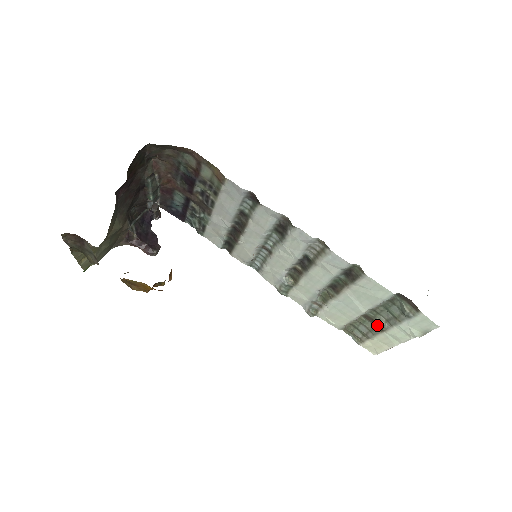
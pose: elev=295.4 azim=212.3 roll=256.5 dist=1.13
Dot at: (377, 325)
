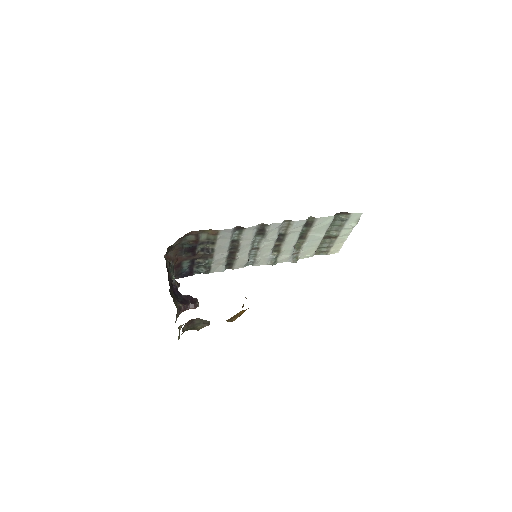
Dot at: (332, 237)
